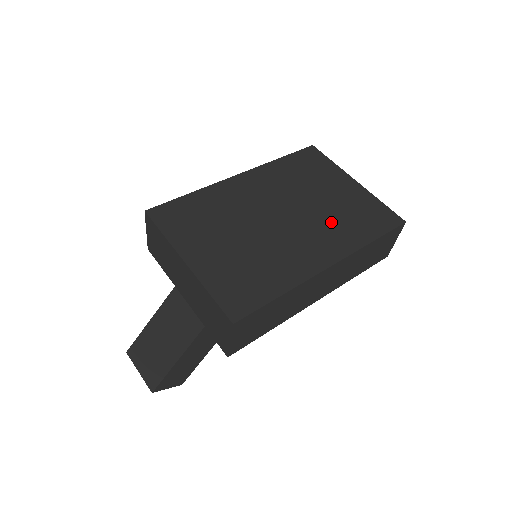
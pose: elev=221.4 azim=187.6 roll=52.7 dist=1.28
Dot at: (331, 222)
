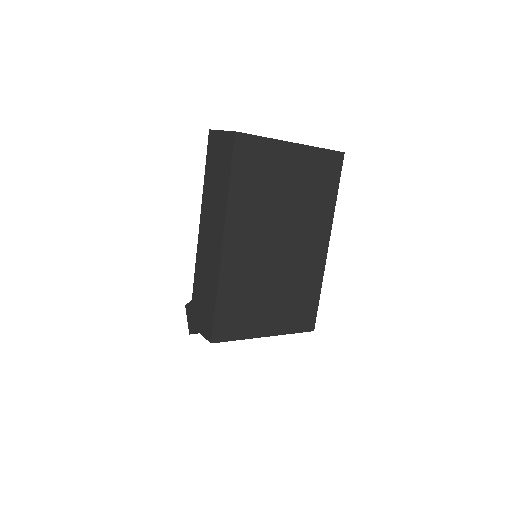
Dot at: (308, 211)
